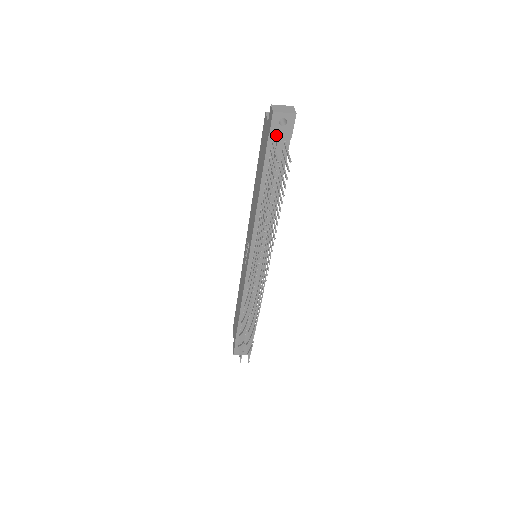
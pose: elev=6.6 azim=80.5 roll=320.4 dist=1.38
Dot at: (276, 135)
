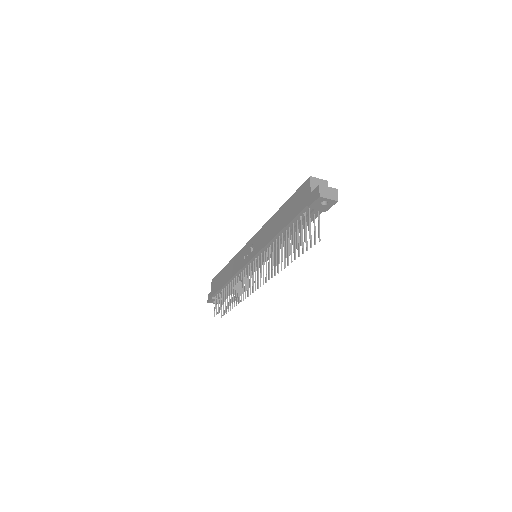
Dot at: (314, 208)
